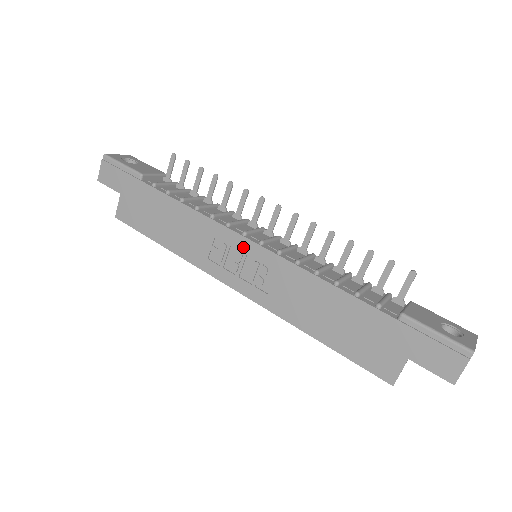
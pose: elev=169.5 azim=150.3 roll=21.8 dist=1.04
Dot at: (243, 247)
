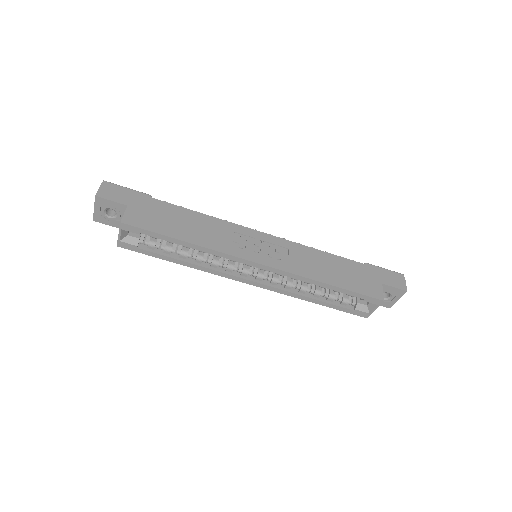
Dot at: (259, 237)
